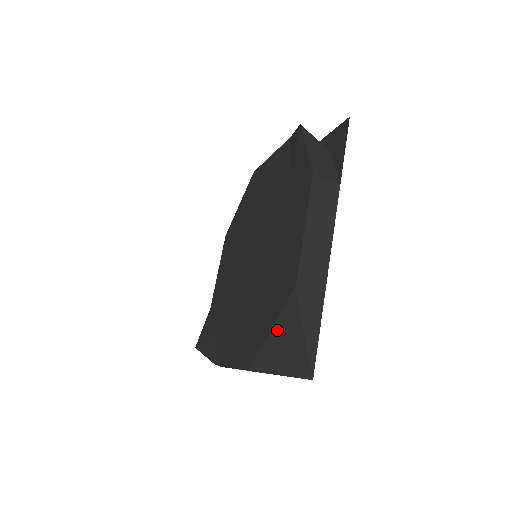
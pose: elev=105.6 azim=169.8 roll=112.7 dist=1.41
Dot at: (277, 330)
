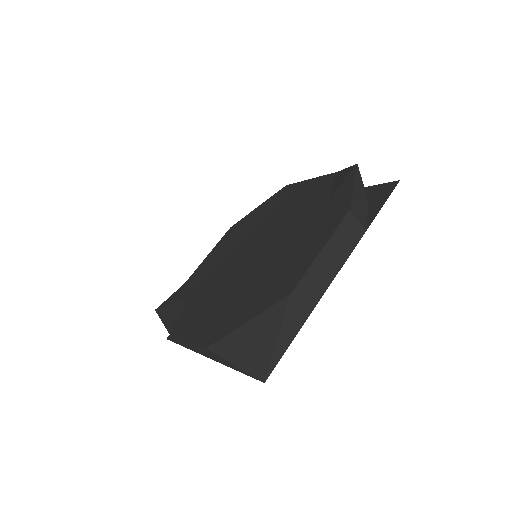
Dot at: (253, 325)
